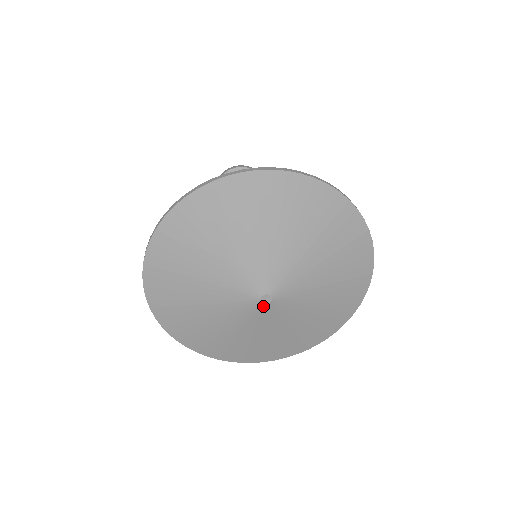
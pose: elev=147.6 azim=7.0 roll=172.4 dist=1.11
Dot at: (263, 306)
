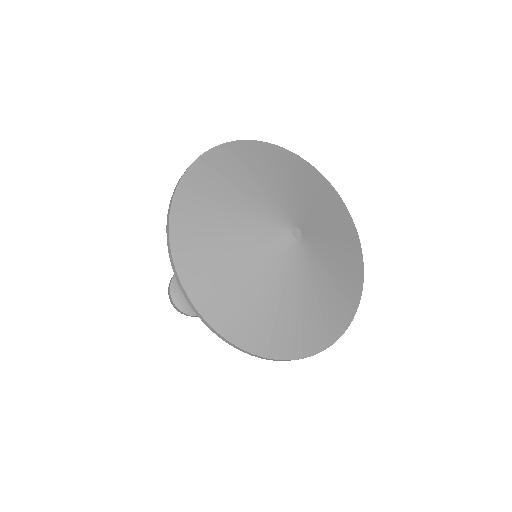
Dot at: (294, 242)
